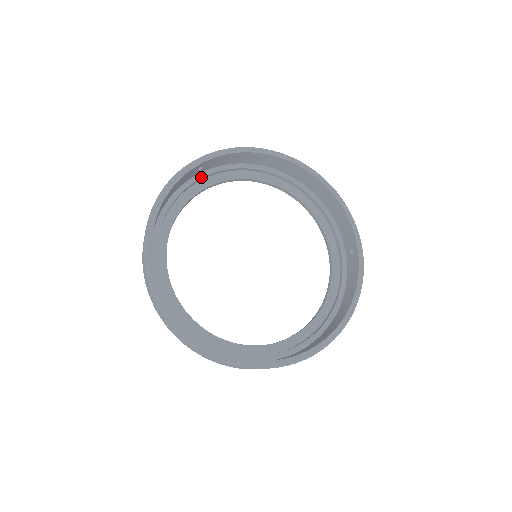
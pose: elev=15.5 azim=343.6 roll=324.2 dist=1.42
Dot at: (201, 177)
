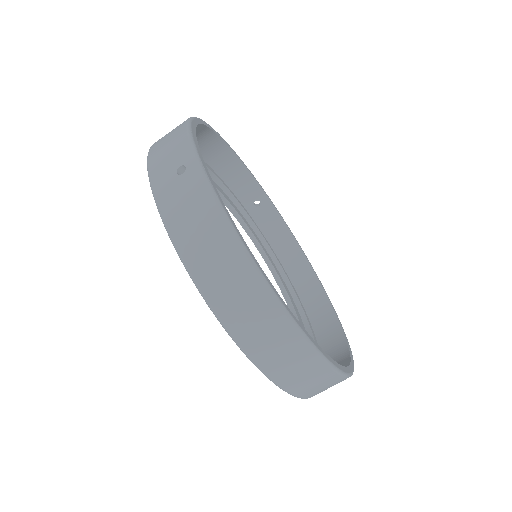
Dot at: (247, 212)
